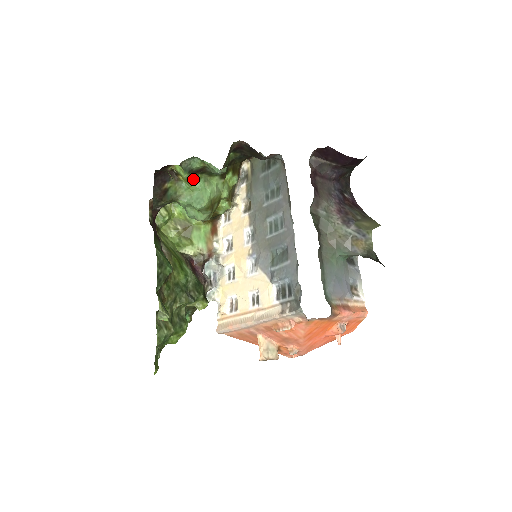
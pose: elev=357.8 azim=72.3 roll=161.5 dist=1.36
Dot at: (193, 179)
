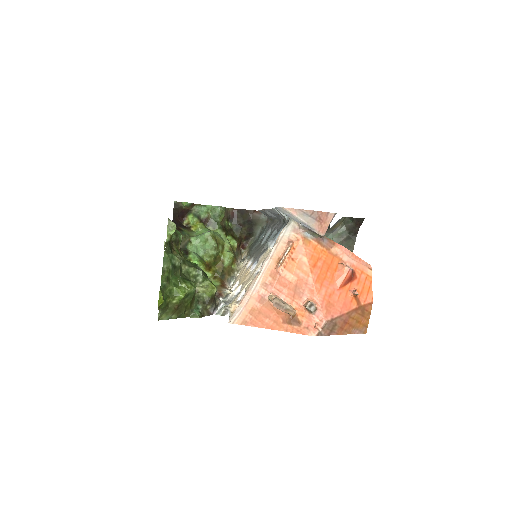
Dot at: (201, 226)
